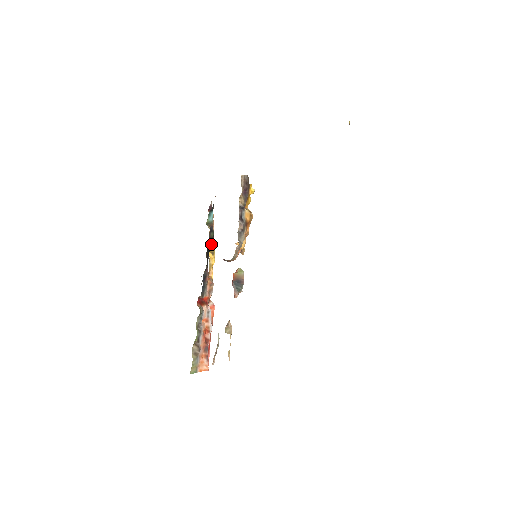
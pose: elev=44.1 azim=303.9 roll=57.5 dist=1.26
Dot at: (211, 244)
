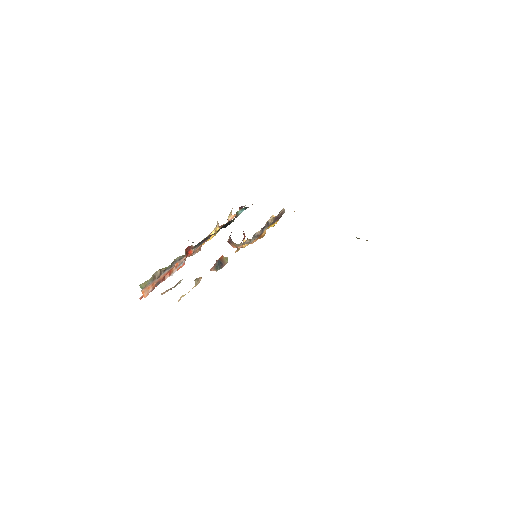
Dot at: (227, 225)
